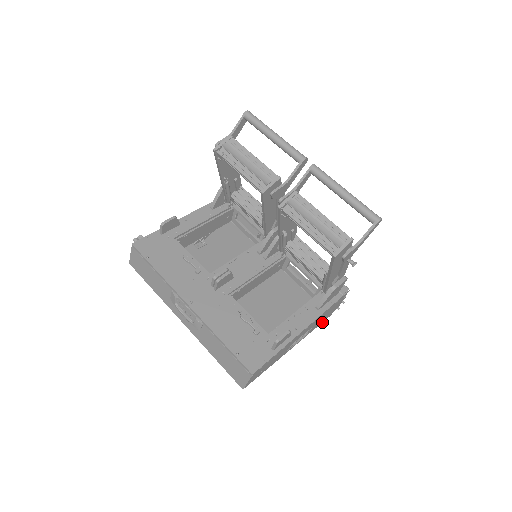
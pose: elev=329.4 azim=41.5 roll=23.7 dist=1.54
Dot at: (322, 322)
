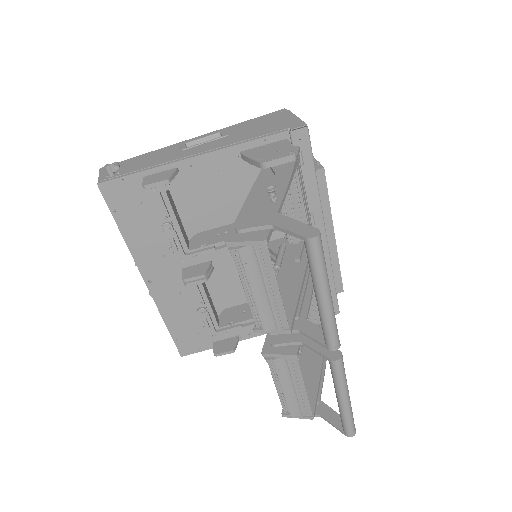
Dot at: occluded
